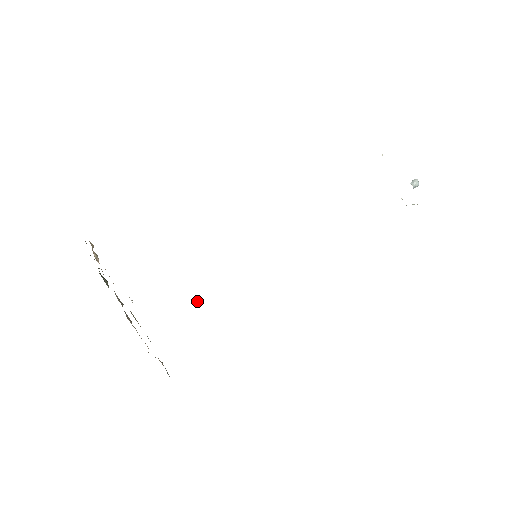
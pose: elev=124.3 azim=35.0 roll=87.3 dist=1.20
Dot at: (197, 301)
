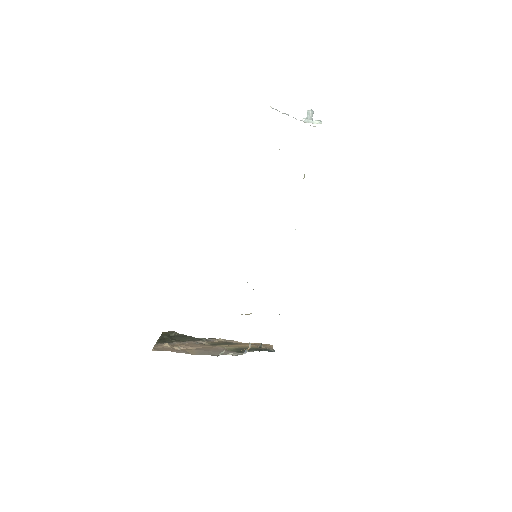
Dot at: occluded
